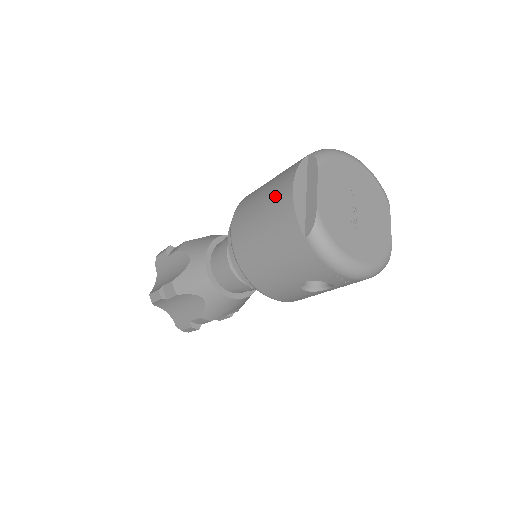
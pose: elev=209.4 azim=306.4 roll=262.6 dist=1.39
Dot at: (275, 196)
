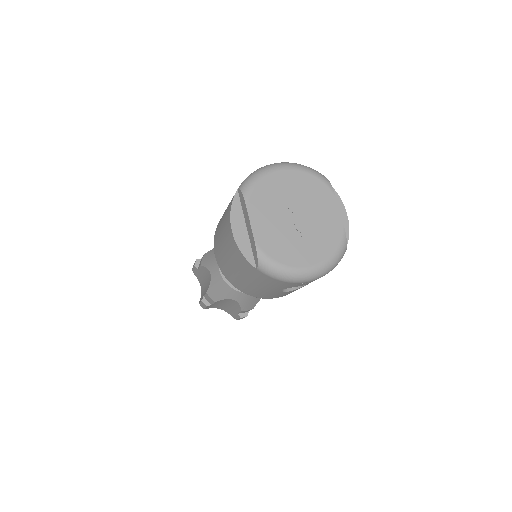
Dot at: (226, 235)
